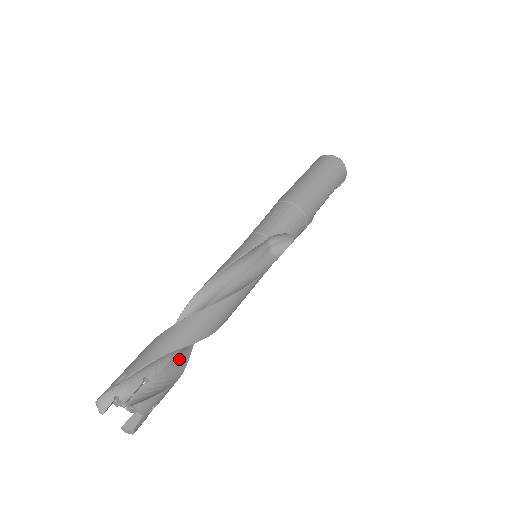
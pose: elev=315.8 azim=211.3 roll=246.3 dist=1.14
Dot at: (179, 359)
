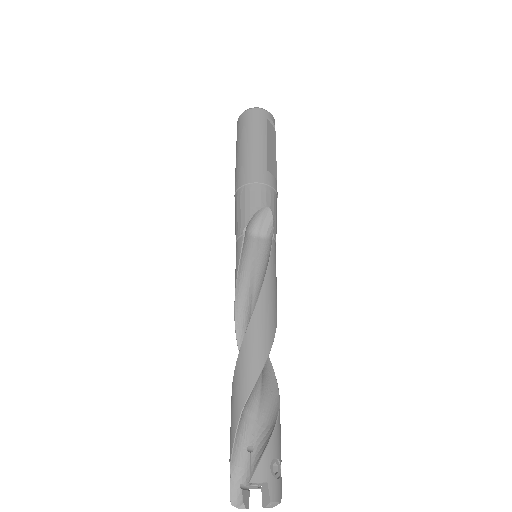
Dot at: (267, 402)
